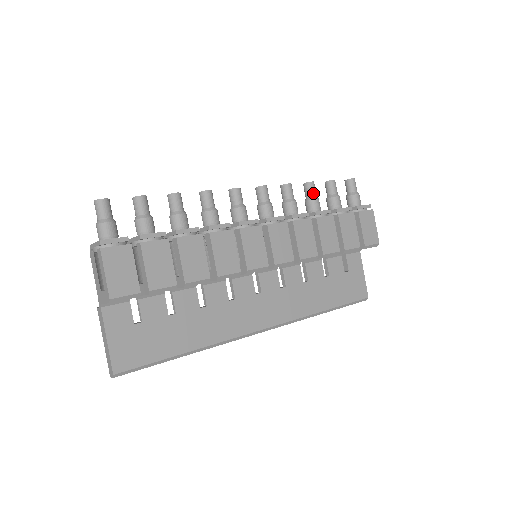
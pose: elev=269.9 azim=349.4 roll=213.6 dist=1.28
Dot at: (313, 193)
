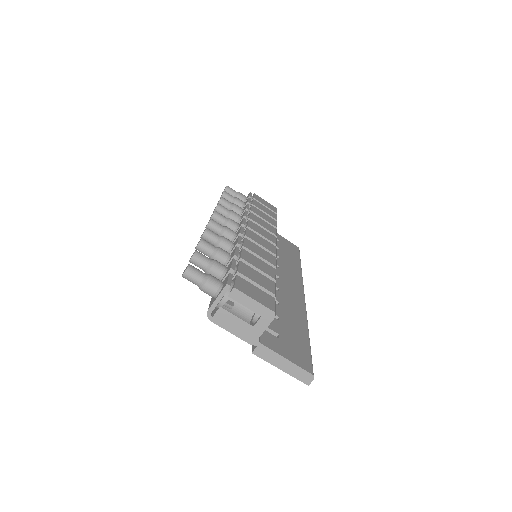
Dot at: (229, 203)
